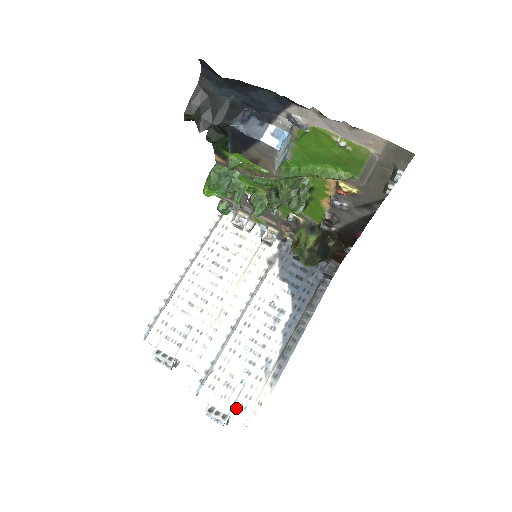
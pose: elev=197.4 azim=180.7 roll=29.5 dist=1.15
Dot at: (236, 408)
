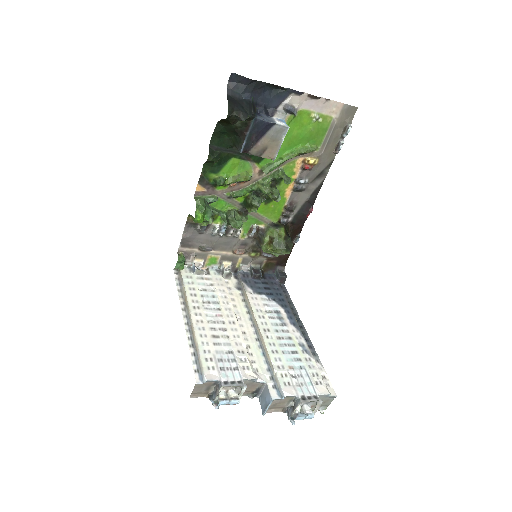
Dot at: (316, 386)
